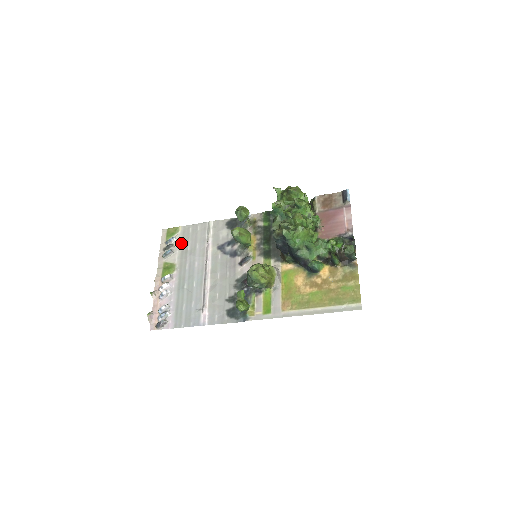
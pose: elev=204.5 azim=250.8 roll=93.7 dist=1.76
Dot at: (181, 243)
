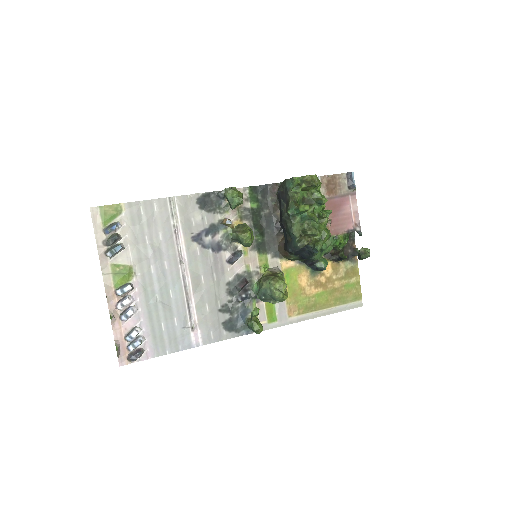
Dot at: (132, 232)
